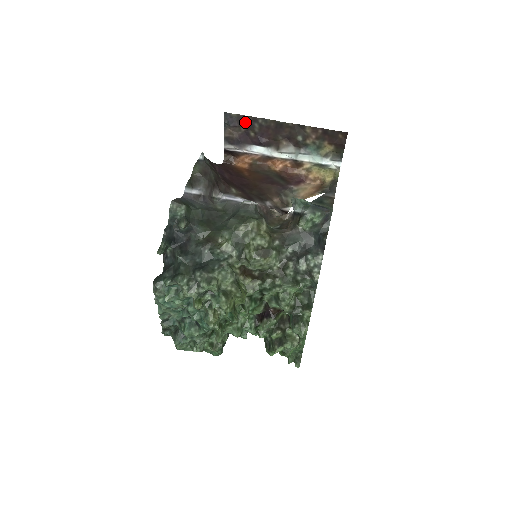
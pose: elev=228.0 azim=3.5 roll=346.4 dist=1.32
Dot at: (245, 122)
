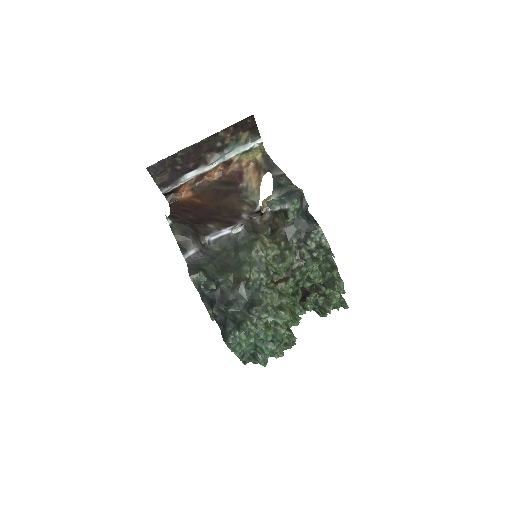
Dot at: (167, 163)
